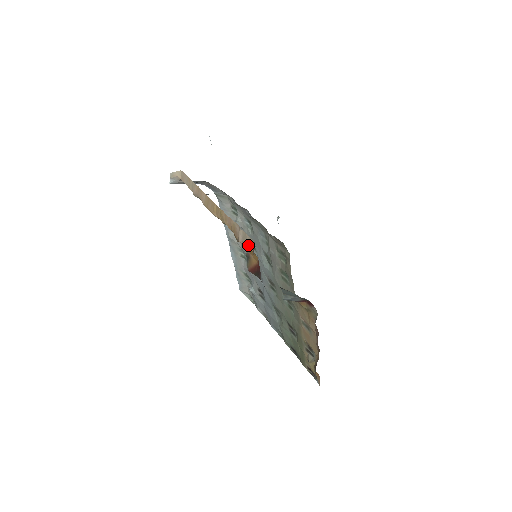
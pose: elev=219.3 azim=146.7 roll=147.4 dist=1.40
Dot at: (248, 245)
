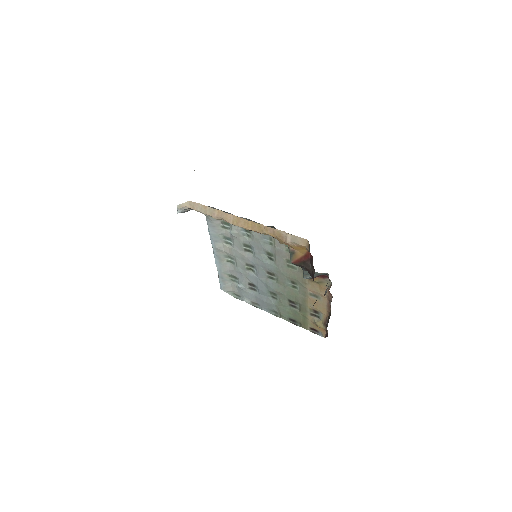
Dot at: (300, 243)
